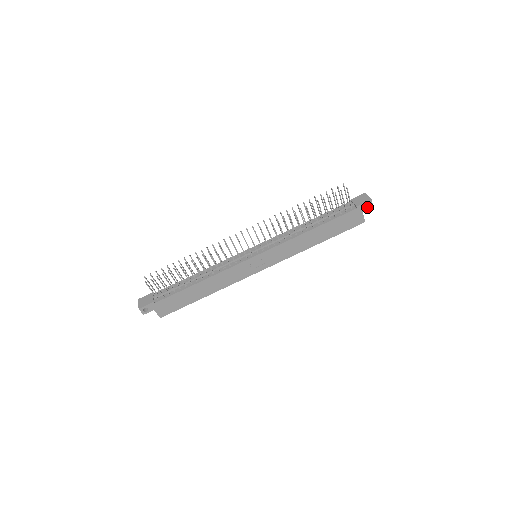
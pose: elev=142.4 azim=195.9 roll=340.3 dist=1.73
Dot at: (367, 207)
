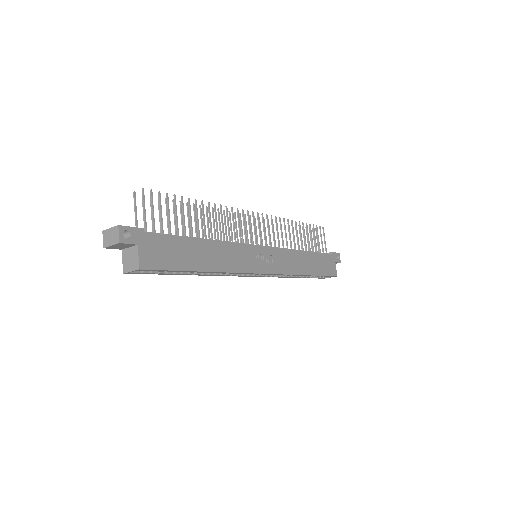
Dot at: (337, 260)
